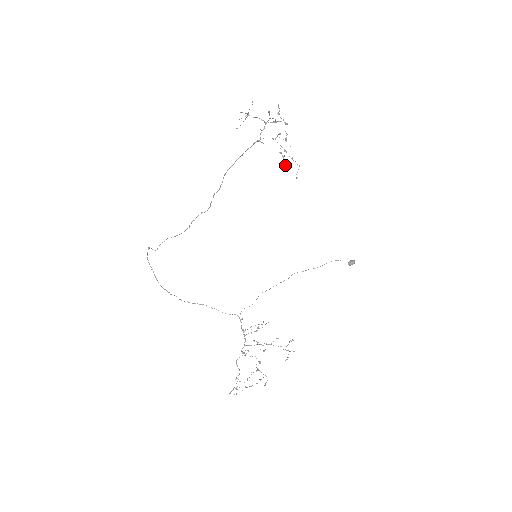
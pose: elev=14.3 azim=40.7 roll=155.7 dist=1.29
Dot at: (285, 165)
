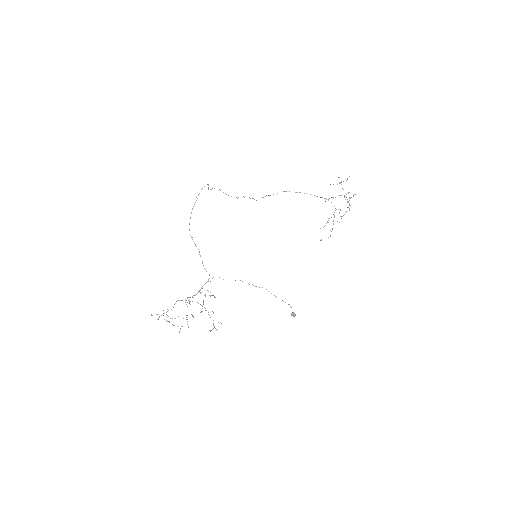
Dot at: (323, 227)
